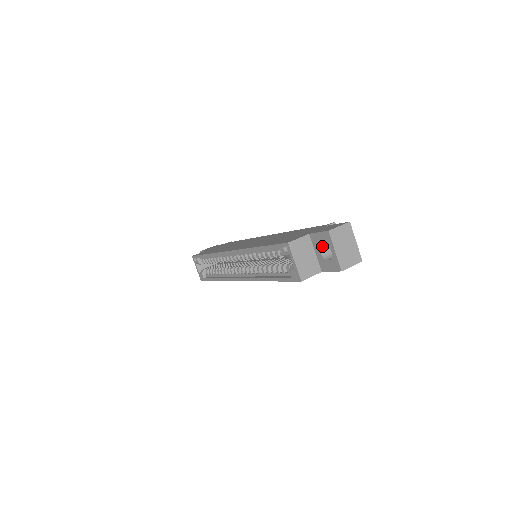
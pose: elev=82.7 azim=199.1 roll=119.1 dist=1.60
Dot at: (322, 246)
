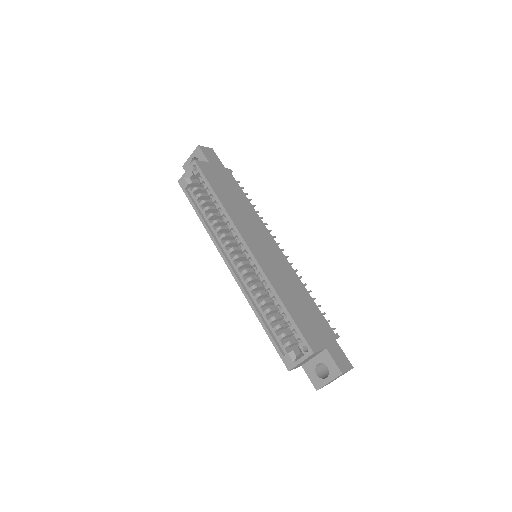
Dot at: (323, 362)
